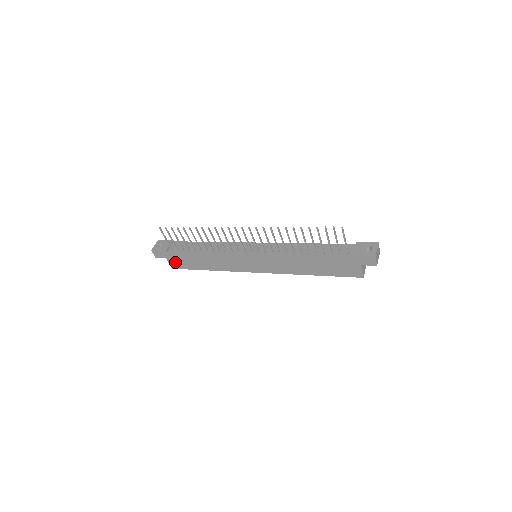
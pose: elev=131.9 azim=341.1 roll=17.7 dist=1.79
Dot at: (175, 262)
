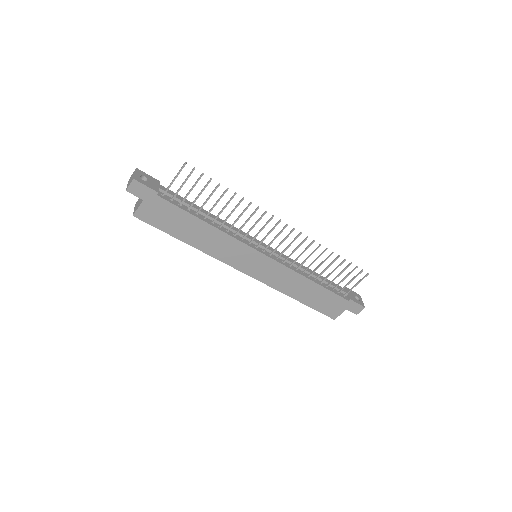
Dot at: (151, 211)
